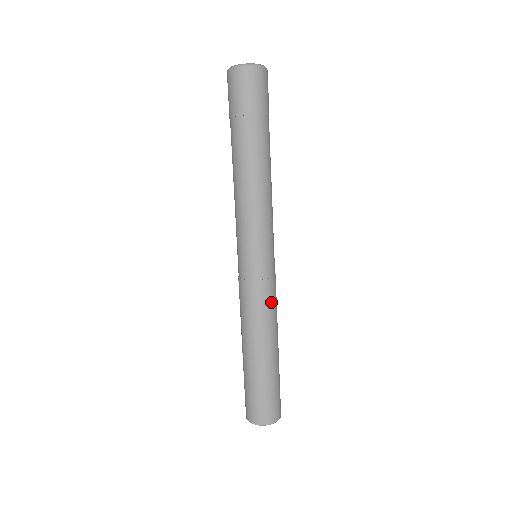
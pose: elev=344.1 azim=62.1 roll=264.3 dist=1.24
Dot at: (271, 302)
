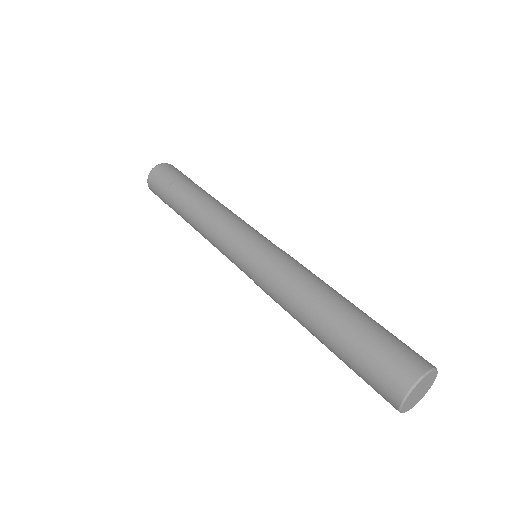
Dot at: occluded
